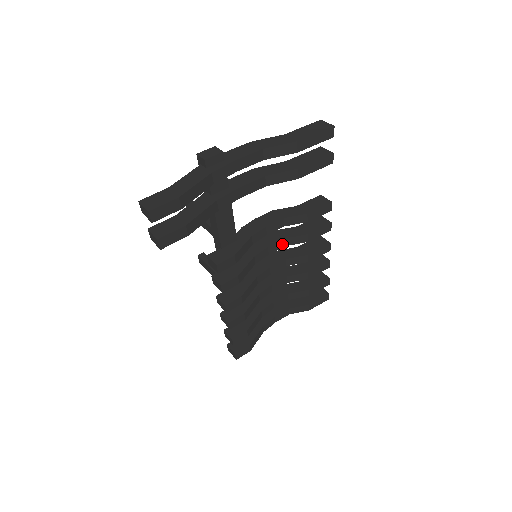
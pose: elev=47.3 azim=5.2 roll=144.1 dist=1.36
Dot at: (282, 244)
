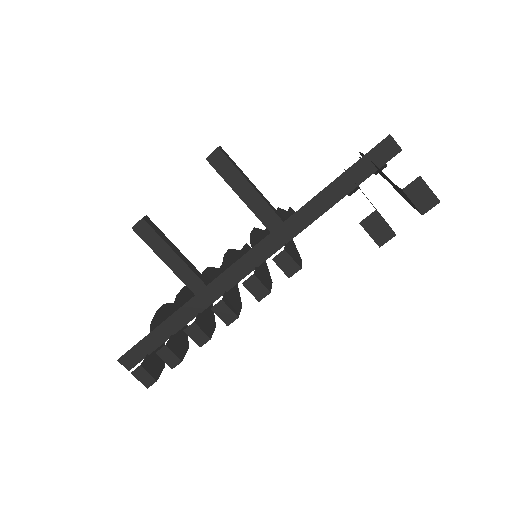
Dot at: occluded
